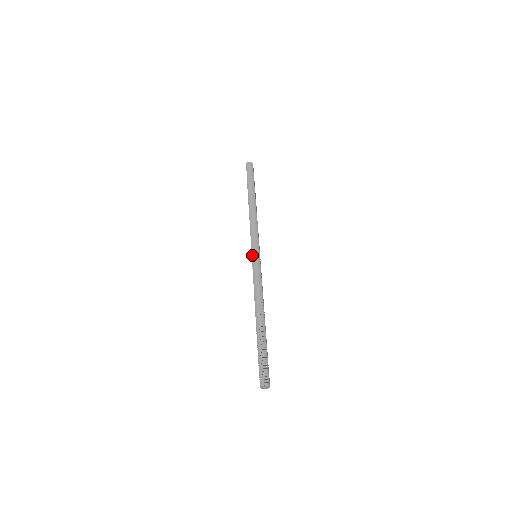
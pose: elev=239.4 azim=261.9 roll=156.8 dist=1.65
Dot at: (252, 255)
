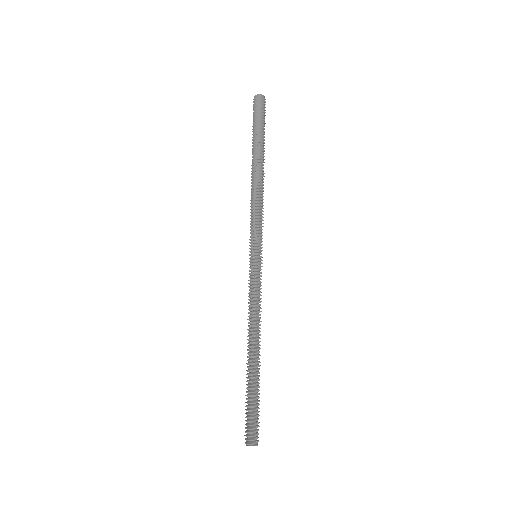
Dot at: occluded
